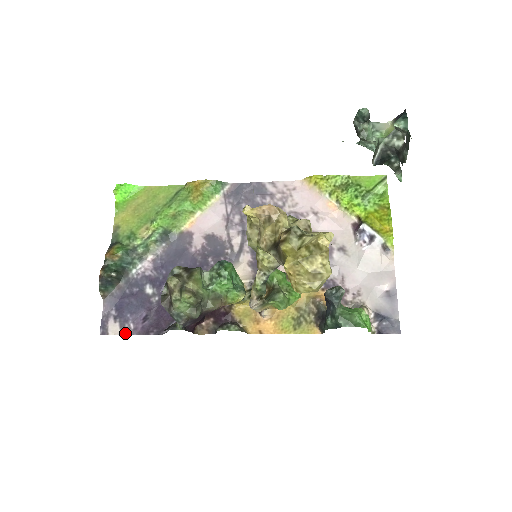
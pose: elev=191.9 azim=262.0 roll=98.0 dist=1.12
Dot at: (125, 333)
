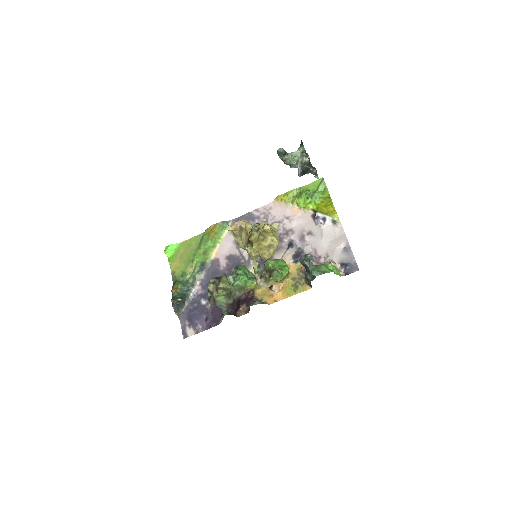
Dot at: (198, 332)
